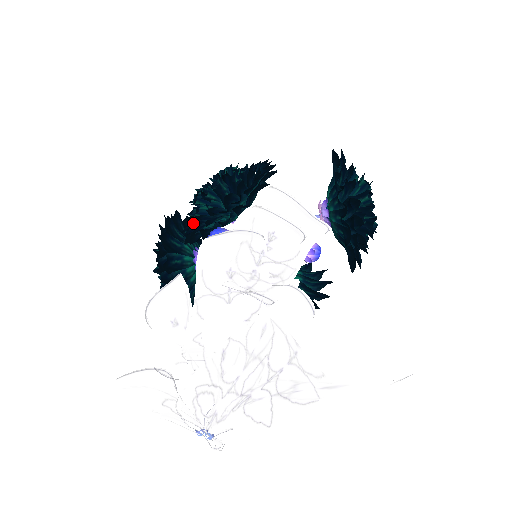
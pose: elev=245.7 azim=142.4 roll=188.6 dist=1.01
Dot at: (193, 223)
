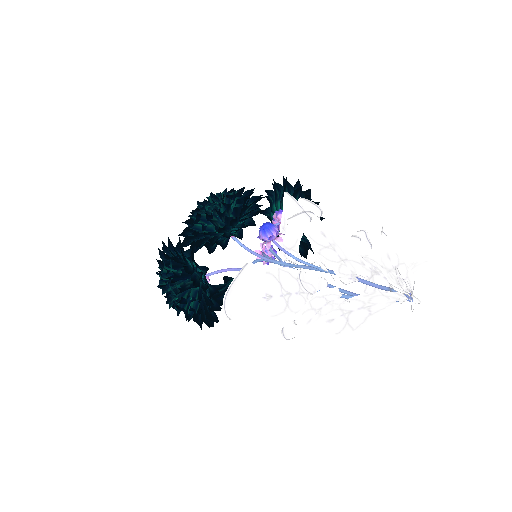
Dot at: (200, 240)
